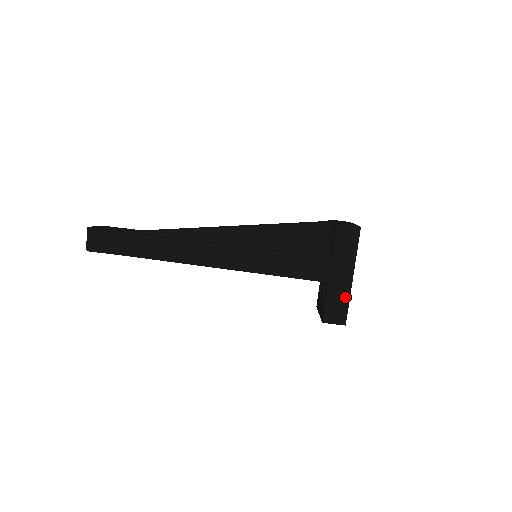
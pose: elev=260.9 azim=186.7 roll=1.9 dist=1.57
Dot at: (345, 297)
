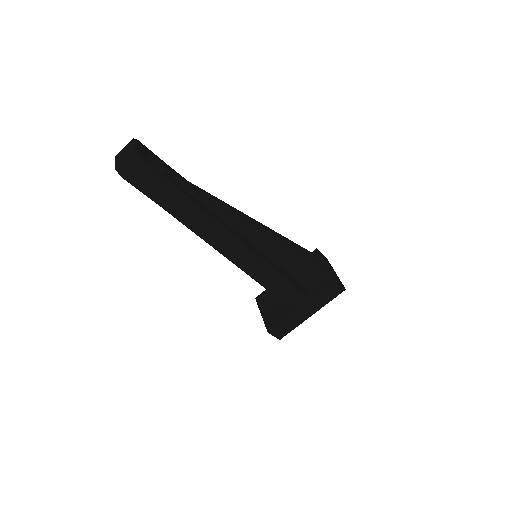
Dot at: (296, 324)
